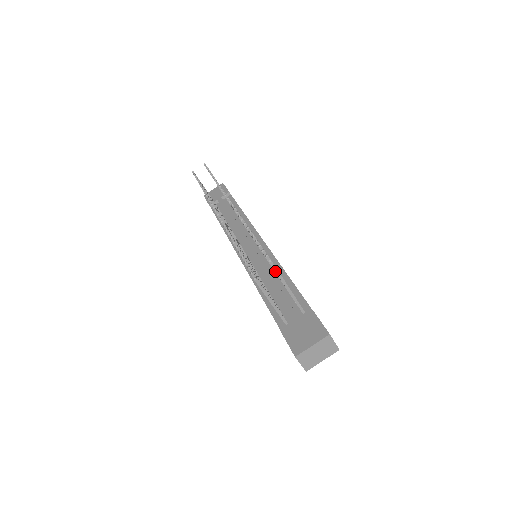
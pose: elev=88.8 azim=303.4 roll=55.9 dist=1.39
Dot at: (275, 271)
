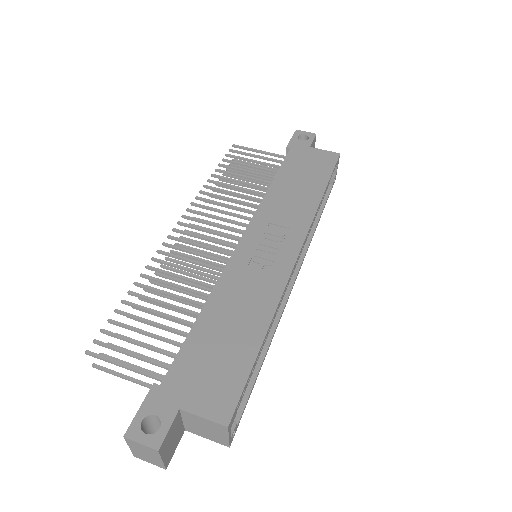
Dot at: occluded
